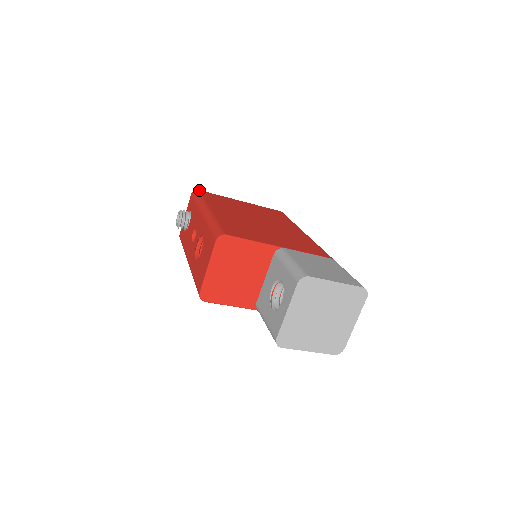
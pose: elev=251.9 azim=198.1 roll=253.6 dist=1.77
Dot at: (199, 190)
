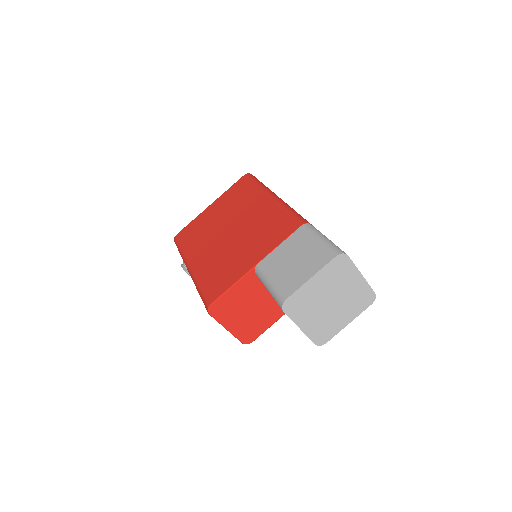
Dot at: (176, 236)
